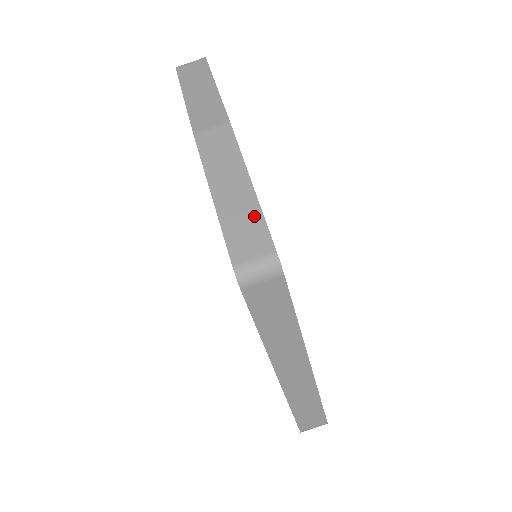
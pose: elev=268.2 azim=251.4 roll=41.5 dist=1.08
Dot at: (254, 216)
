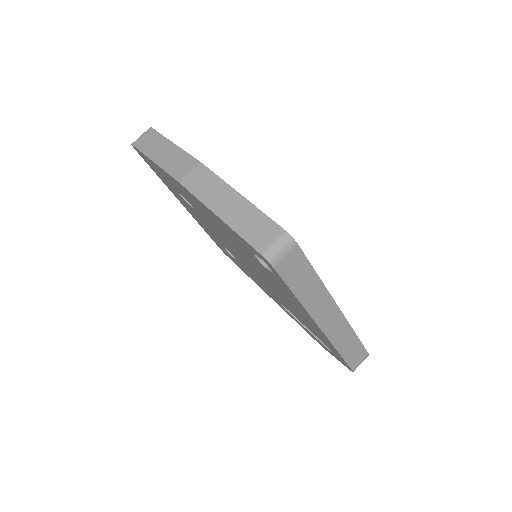
Dot at: (256, 215)
